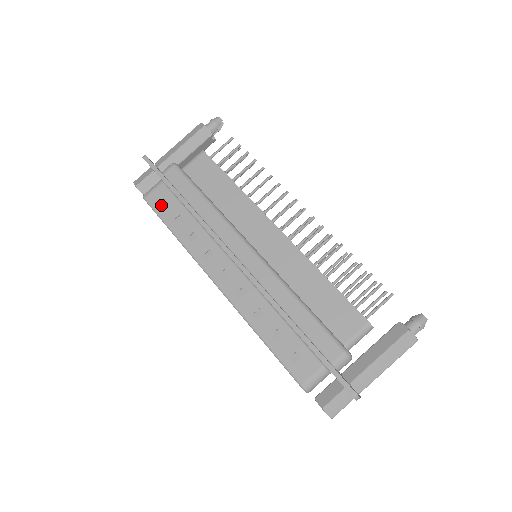
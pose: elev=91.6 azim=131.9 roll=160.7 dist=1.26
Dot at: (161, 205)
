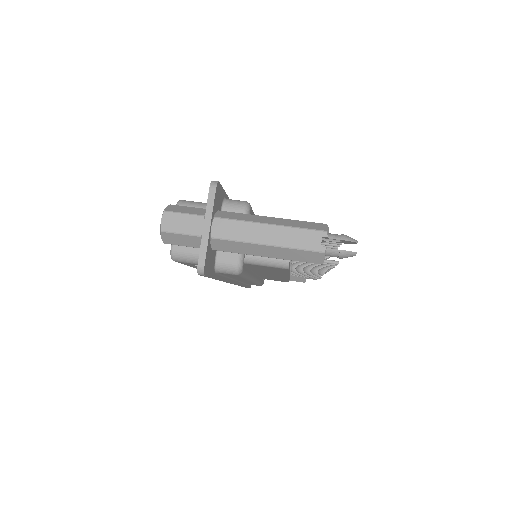
Dot at: occluded
